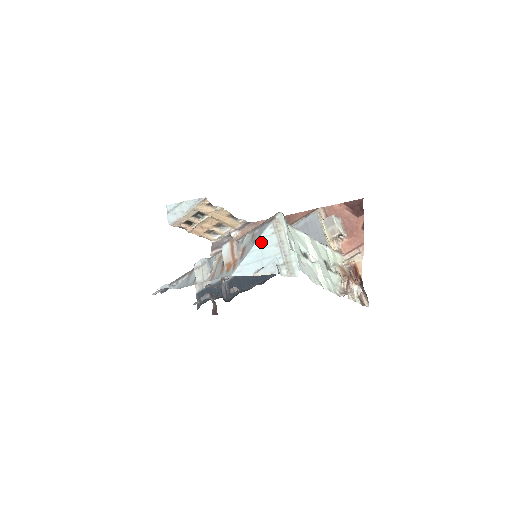
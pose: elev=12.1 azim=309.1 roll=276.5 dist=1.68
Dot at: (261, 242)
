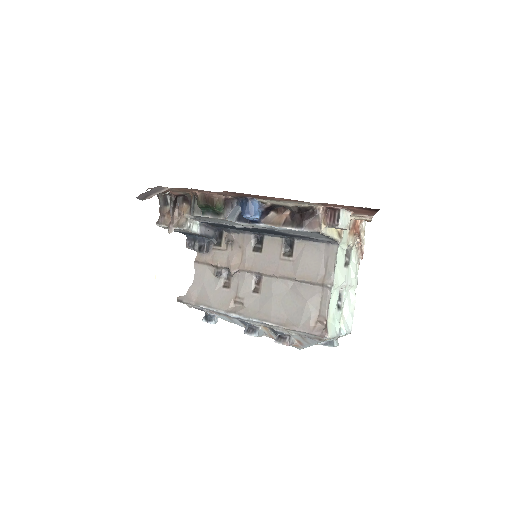
Dot at: occluded
